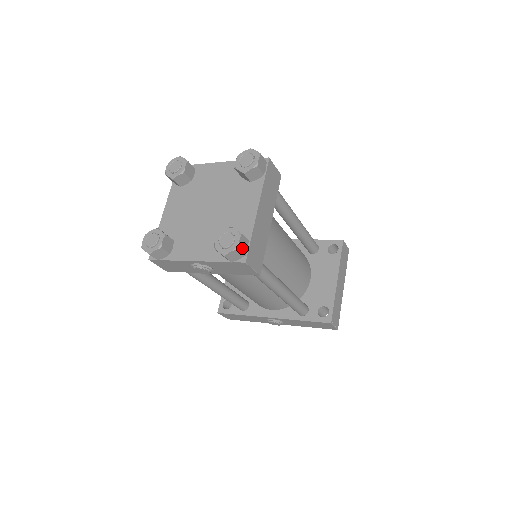
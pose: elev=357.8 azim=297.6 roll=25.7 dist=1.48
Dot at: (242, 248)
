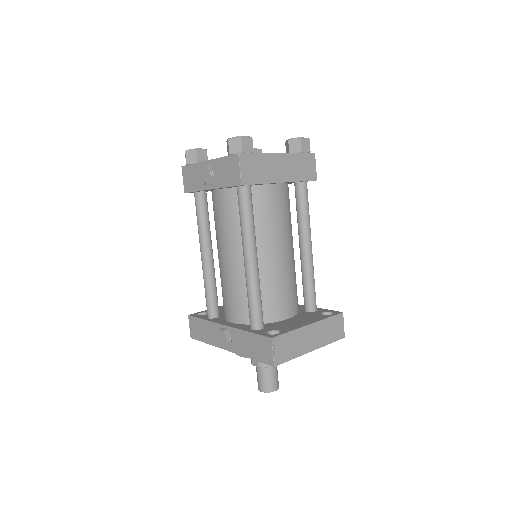
Dot at: (244, 144)
